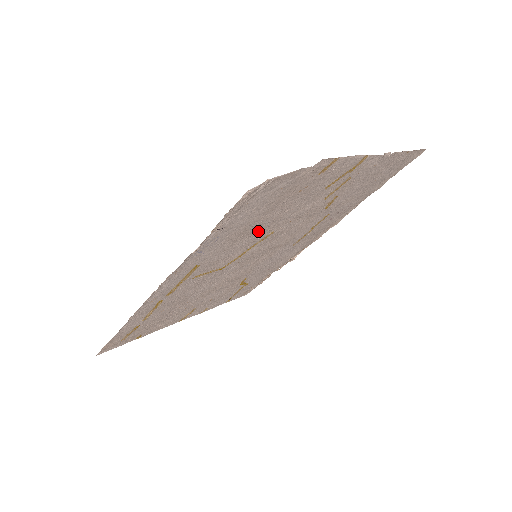
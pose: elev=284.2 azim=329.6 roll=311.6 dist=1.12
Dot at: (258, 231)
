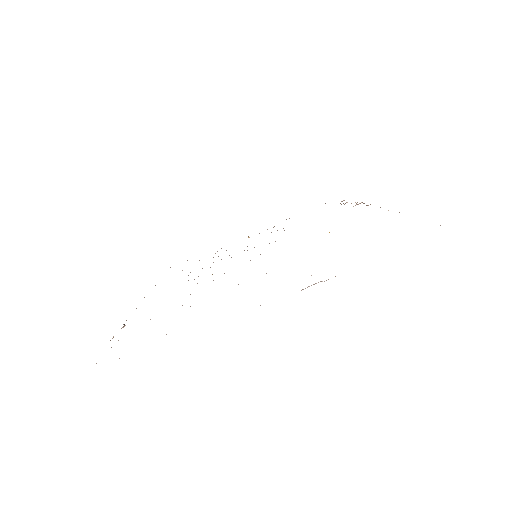
Dot at: occluded
